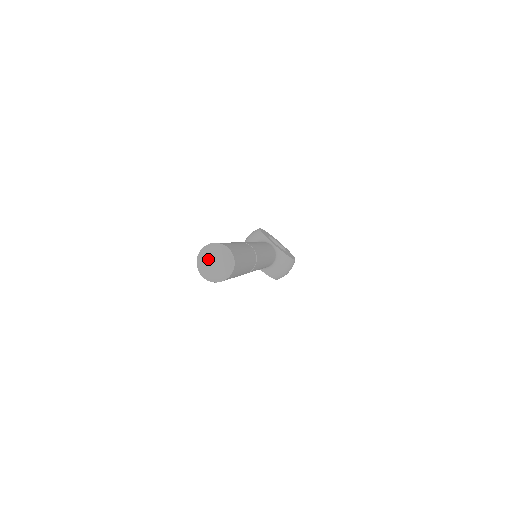
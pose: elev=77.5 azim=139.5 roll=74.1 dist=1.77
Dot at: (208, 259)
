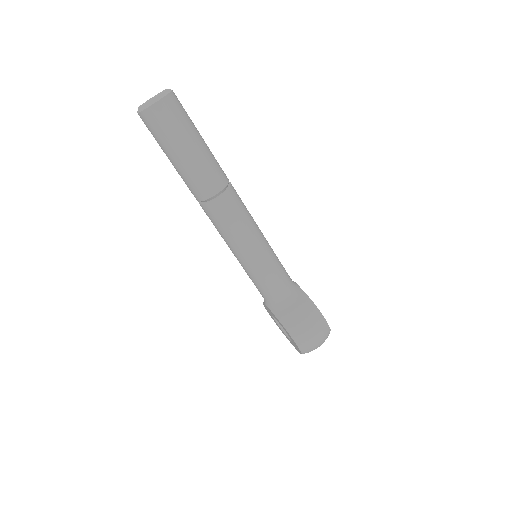
Dot at: (150, 99)
